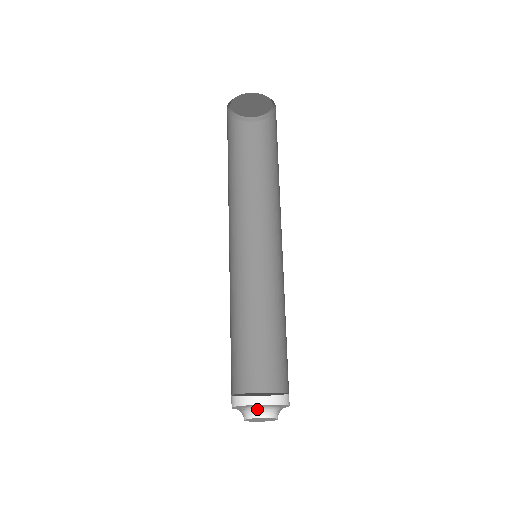
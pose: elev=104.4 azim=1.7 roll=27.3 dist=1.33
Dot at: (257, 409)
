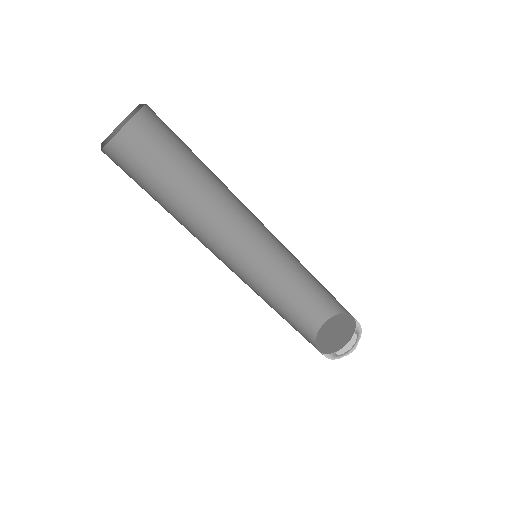
Dot at: (350, 351)
